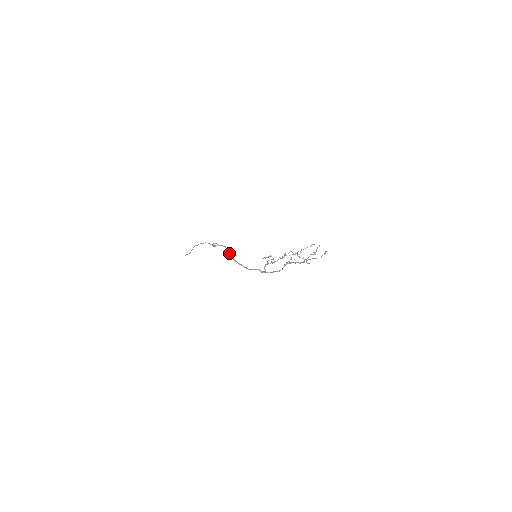
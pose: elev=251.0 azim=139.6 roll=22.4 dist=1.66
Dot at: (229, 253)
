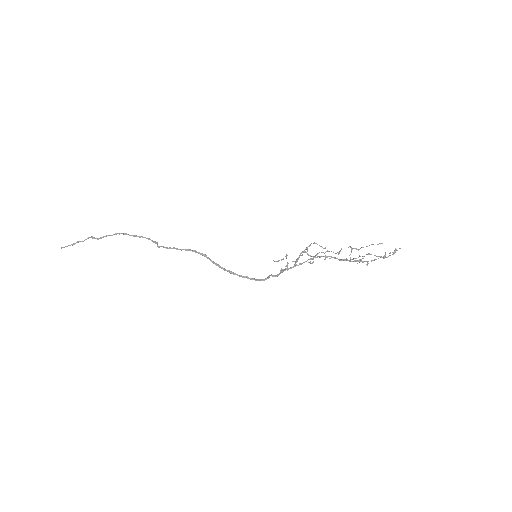
Dot at: (213, 262)
